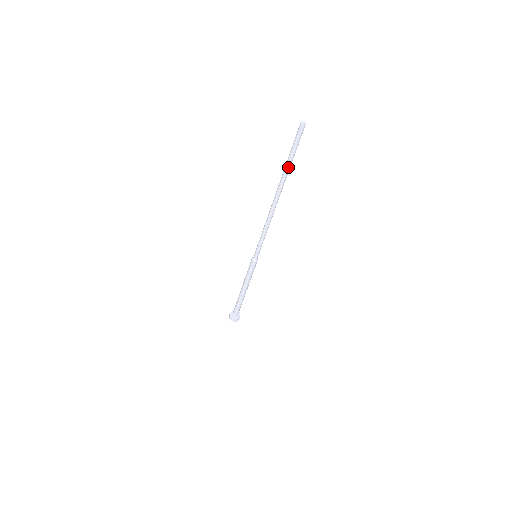
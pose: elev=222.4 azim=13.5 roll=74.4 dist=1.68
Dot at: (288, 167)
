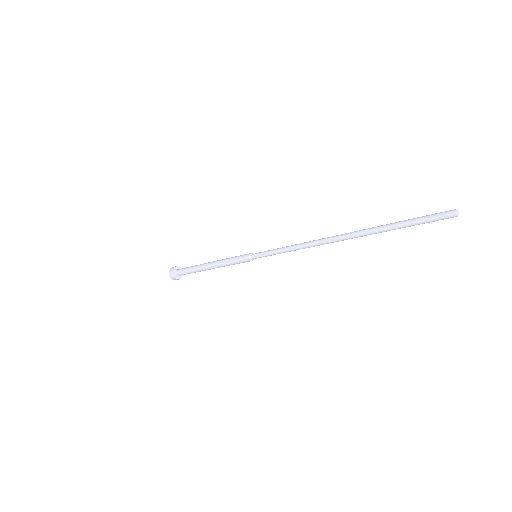
Dot at: (387, 228)
